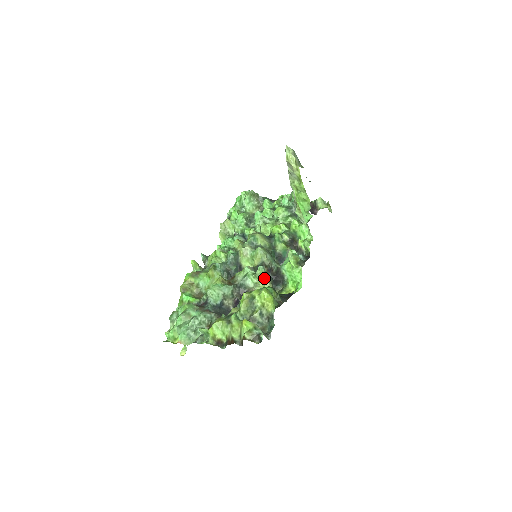
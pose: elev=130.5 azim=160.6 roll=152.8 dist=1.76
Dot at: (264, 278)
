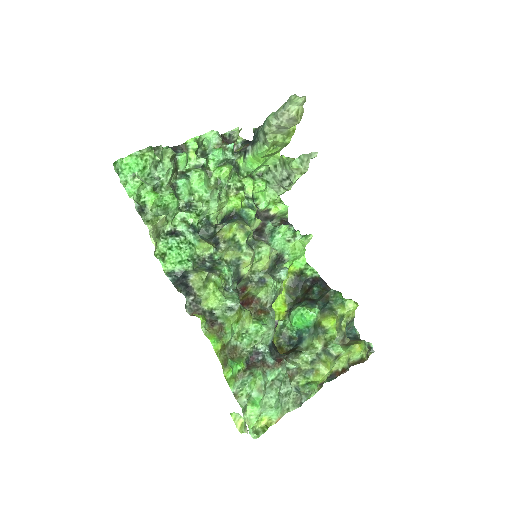
Dot at: occluded
